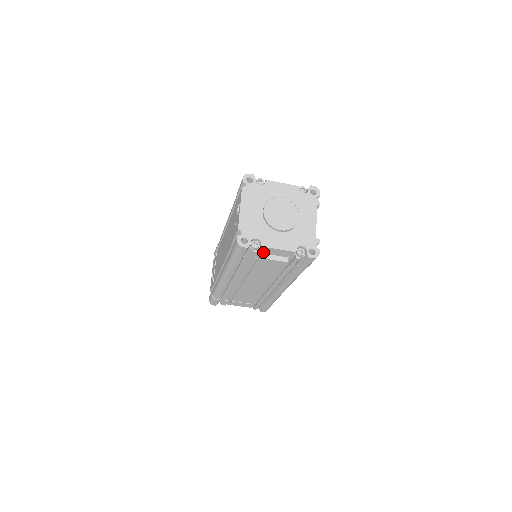
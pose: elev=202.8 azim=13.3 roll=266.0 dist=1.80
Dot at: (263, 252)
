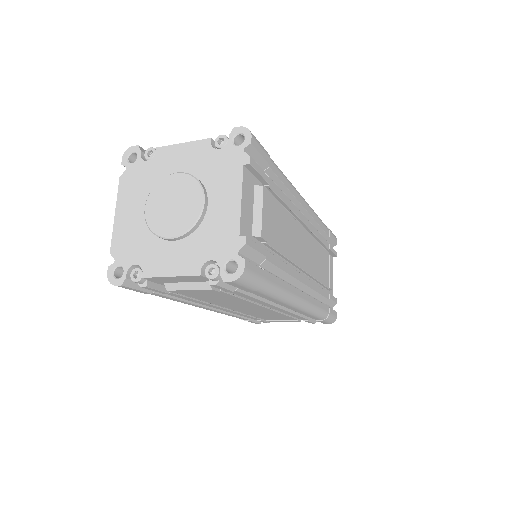
Dot at: (164, 281)
